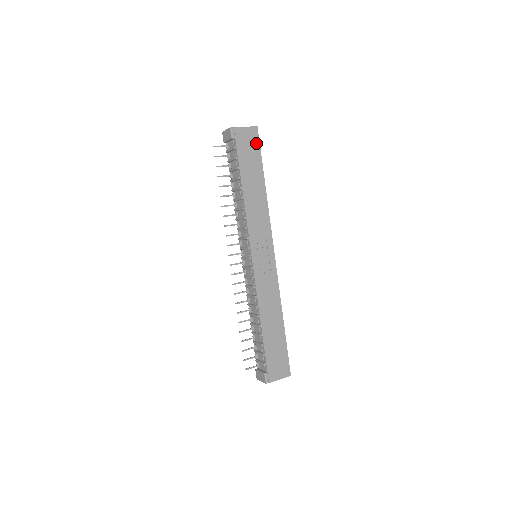
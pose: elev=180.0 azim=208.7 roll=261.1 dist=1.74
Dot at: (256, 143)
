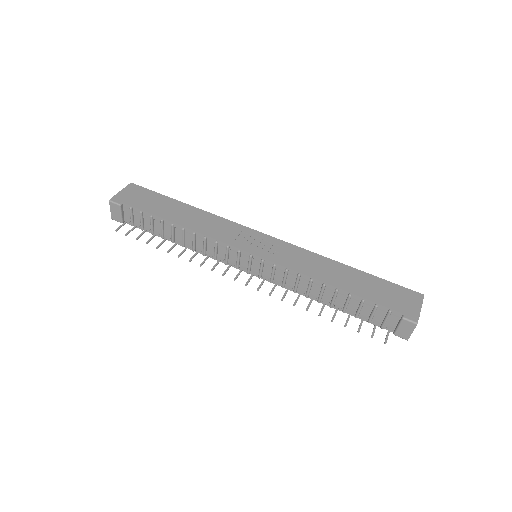
Dot at: (144, 191)
